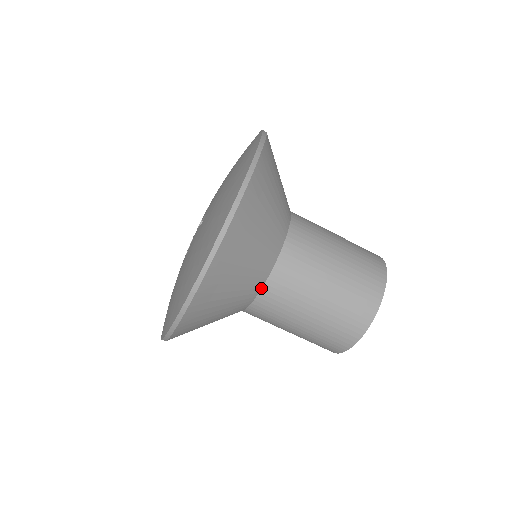
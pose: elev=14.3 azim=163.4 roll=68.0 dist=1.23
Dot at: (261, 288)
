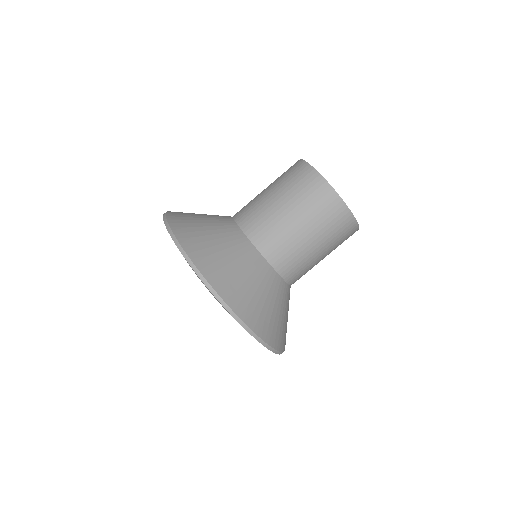
Dot at: (255, 248)
